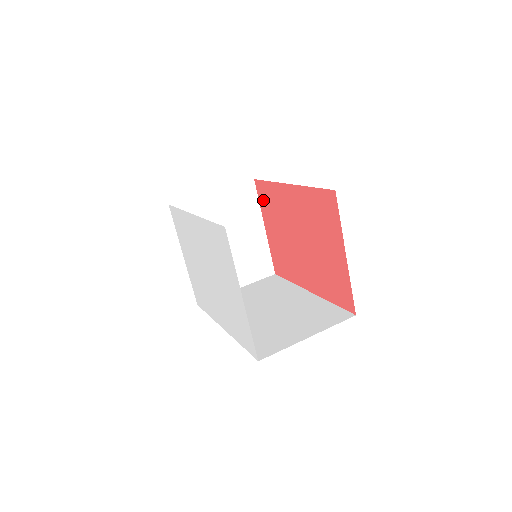
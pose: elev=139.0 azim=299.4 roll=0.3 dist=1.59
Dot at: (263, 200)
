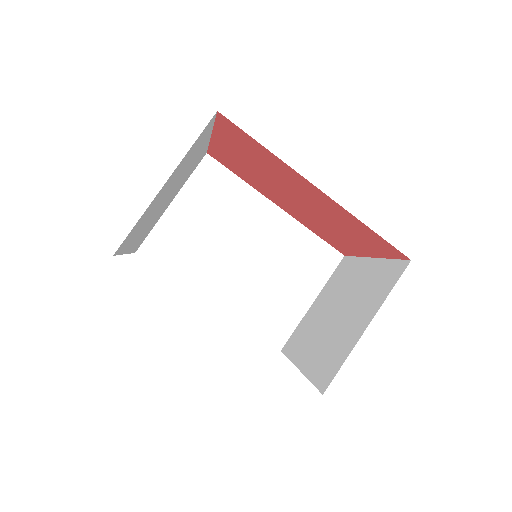
Dot at: (229, 134)
